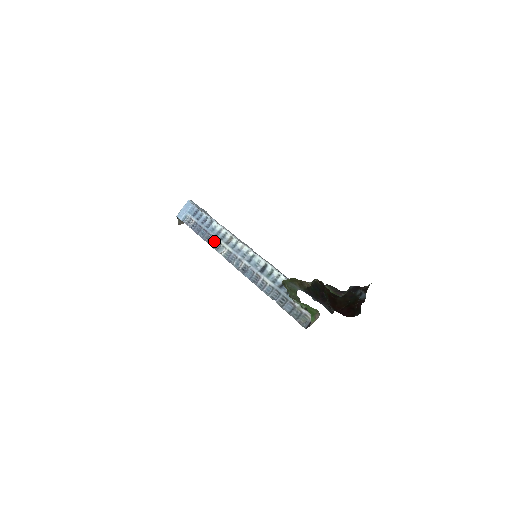
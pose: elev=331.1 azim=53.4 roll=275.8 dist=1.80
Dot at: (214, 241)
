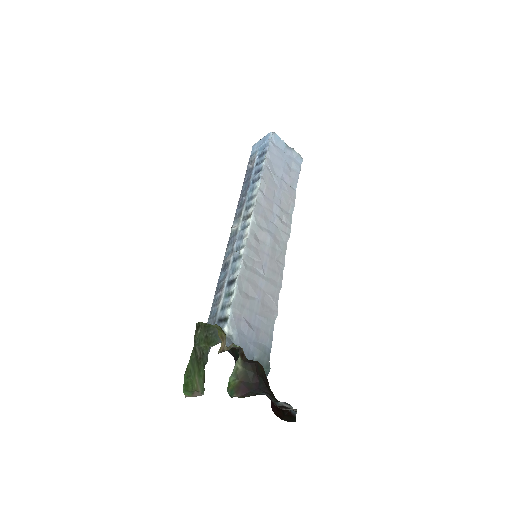
Dot at: (241, 205)
